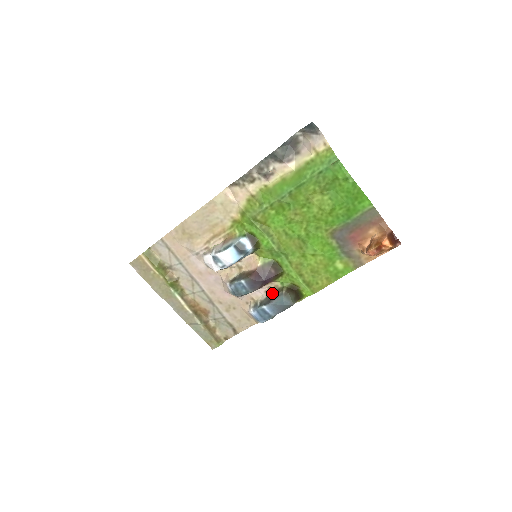
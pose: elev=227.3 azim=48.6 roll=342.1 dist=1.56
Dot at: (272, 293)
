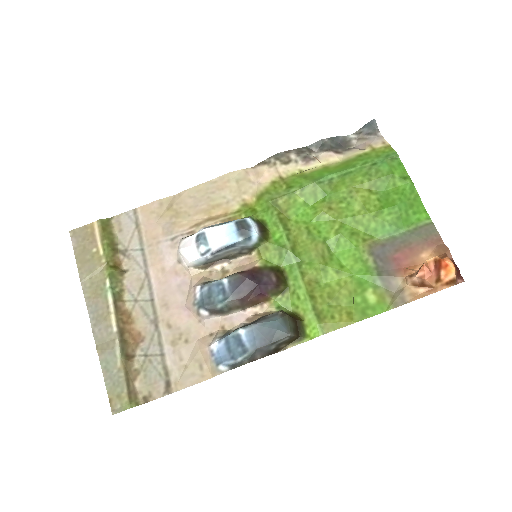
Dot at: (259, 317)
